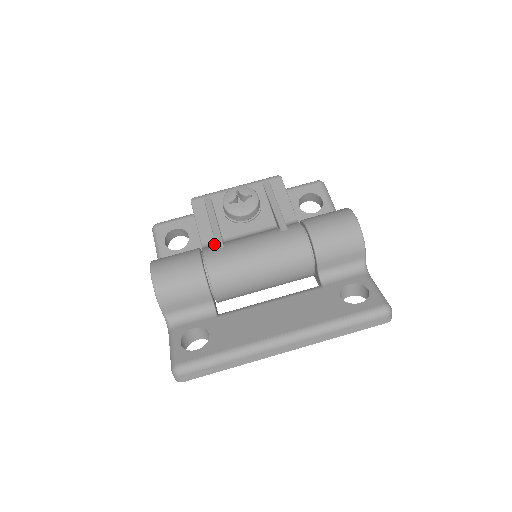
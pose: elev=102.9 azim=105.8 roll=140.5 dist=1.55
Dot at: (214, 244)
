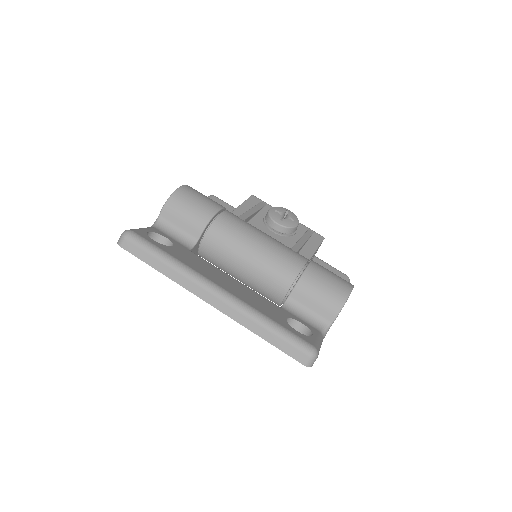
Dot at: occluded
